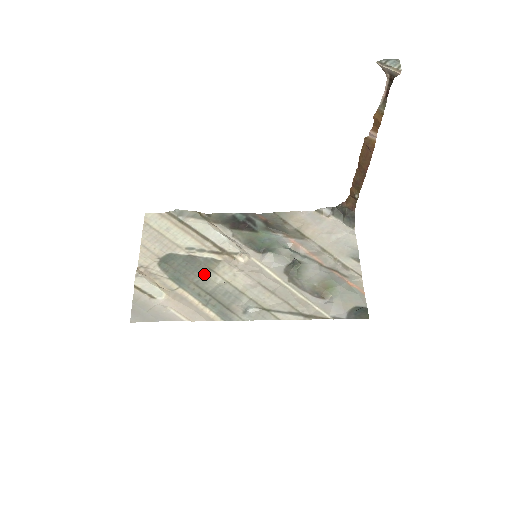
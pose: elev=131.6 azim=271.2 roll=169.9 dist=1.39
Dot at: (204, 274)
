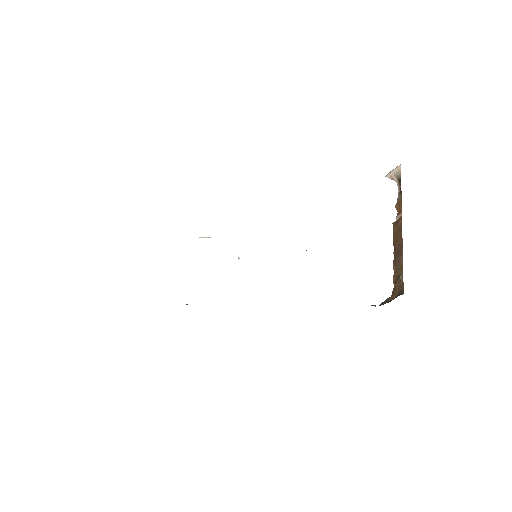
Dot at: occluded
